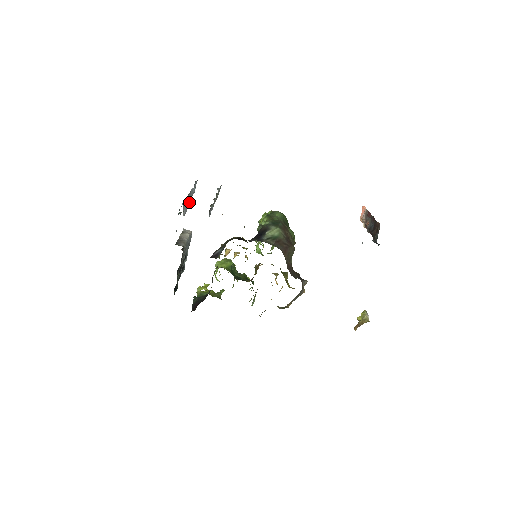
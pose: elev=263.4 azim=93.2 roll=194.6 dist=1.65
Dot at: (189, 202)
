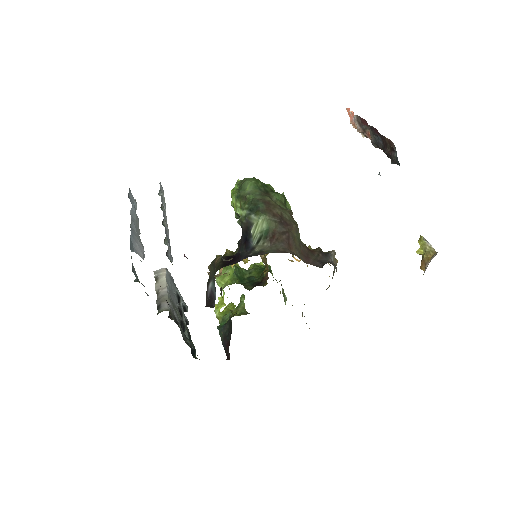
Dot at: (138, 228)
